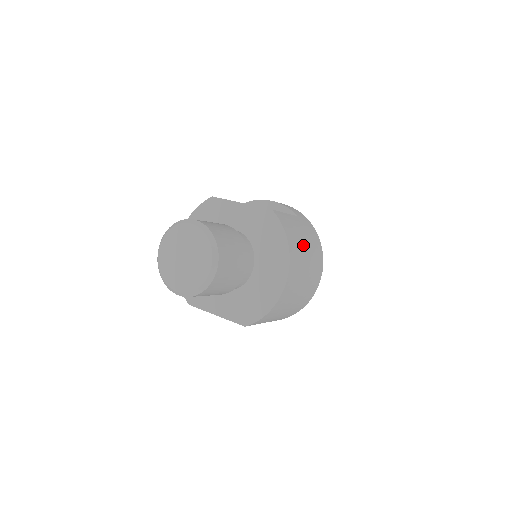
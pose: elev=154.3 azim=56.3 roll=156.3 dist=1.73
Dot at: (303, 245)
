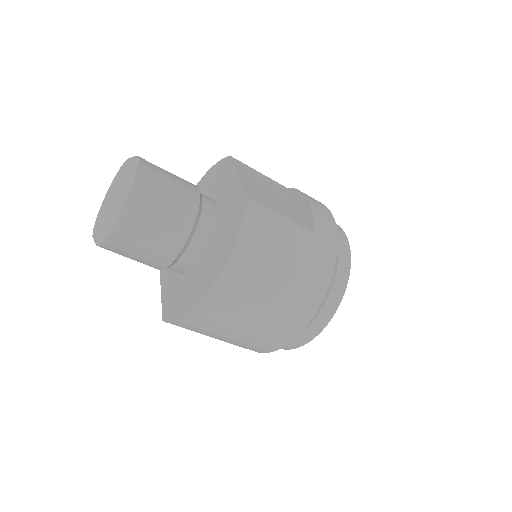
Dot at: (274, 269)
